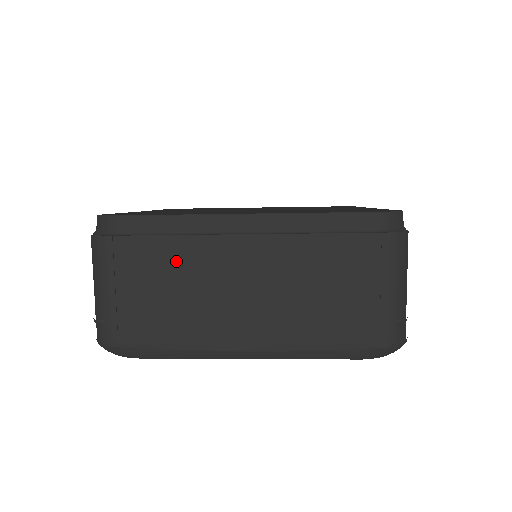
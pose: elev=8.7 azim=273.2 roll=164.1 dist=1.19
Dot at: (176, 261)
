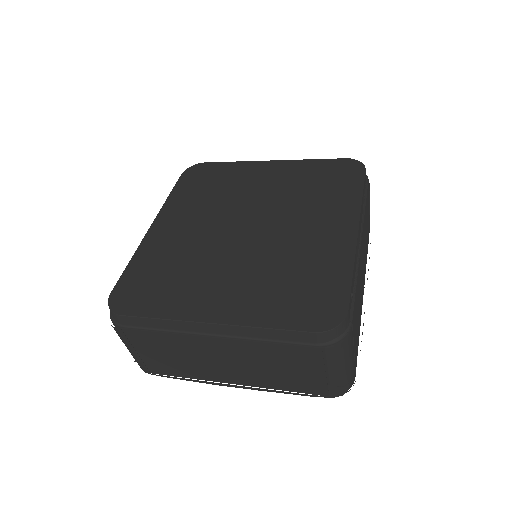
Dot at: (170, 344)
